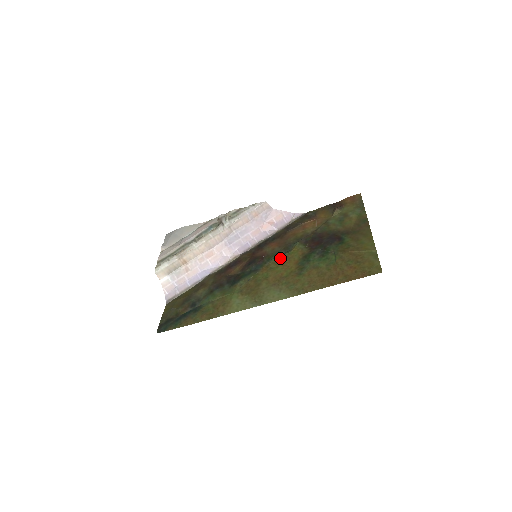
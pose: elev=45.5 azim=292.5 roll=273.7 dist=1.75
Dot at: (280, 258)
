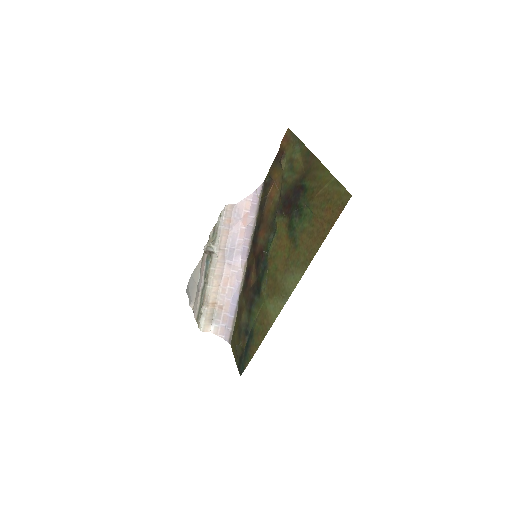
Dot at: (274, 242)
